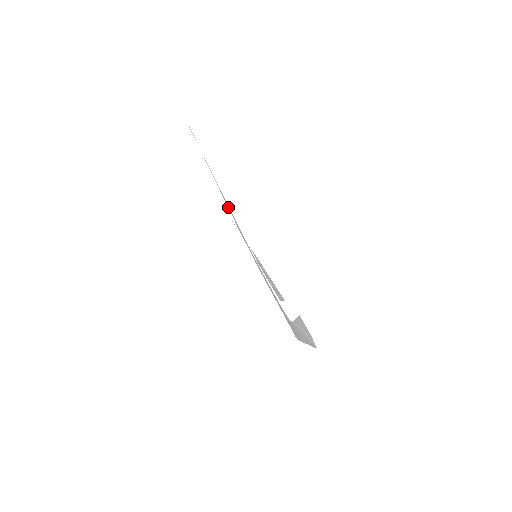
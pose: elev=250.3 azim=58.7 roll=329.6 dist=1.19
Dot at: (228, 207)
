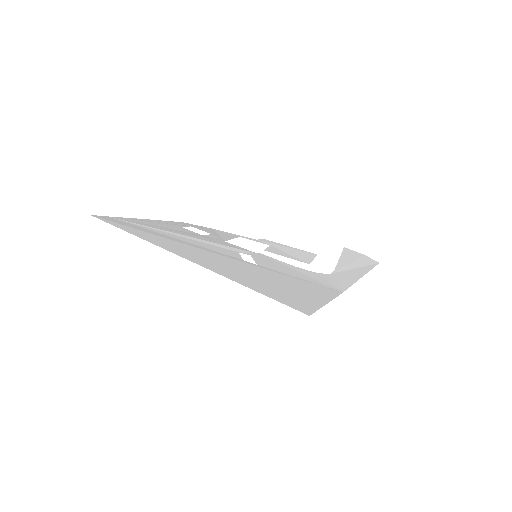
Dot at: (201, 242)
